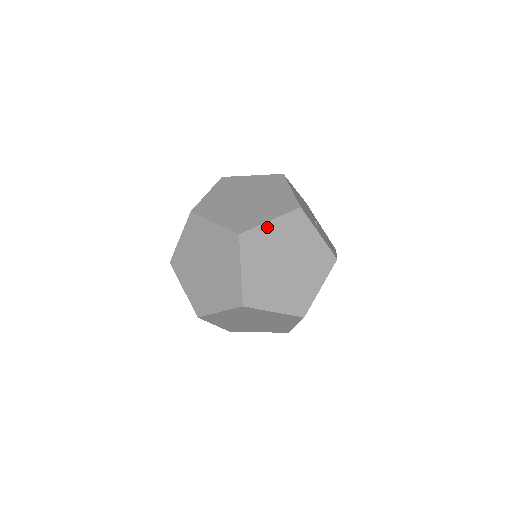
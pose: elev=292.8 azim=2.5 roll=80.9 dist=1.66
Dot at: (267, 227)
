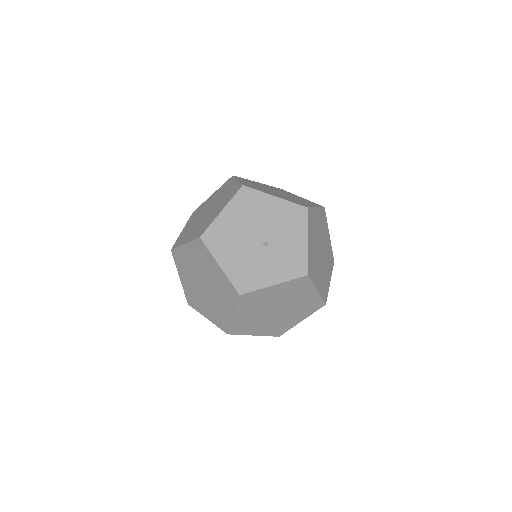
Dot at: (237, 318)
